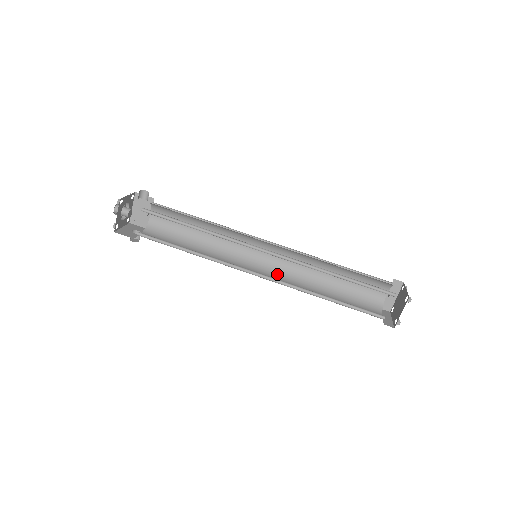
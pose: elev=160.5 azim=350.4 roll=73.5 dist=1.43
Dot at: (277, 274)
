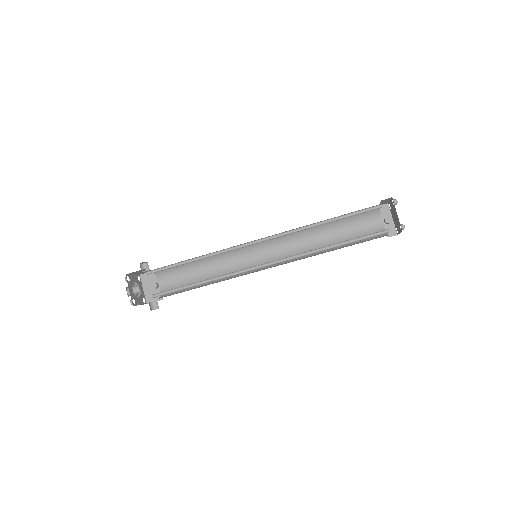
Dot at: (283, 263)
